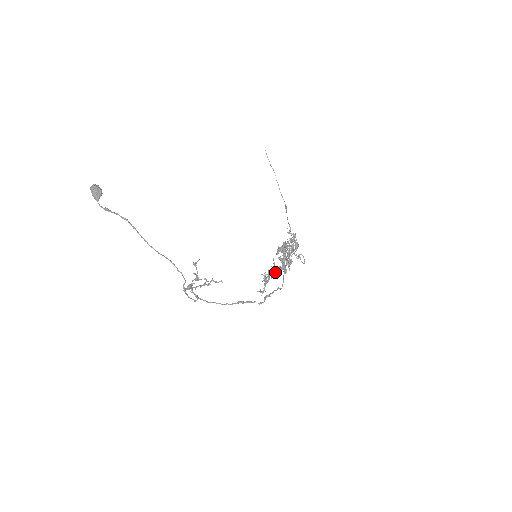
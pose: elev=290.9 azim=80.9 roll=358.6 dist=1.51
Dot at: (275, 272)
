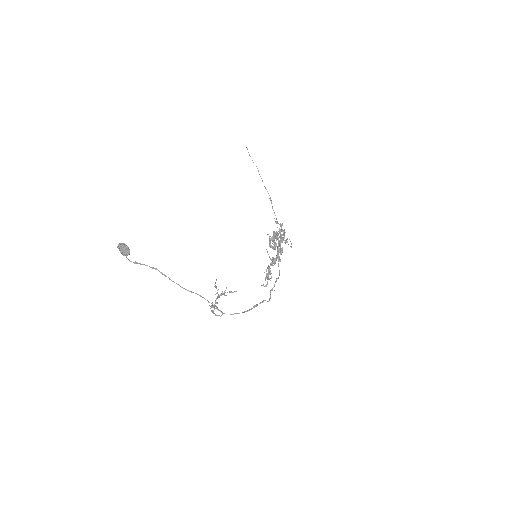
Dot at: (272, 264)
